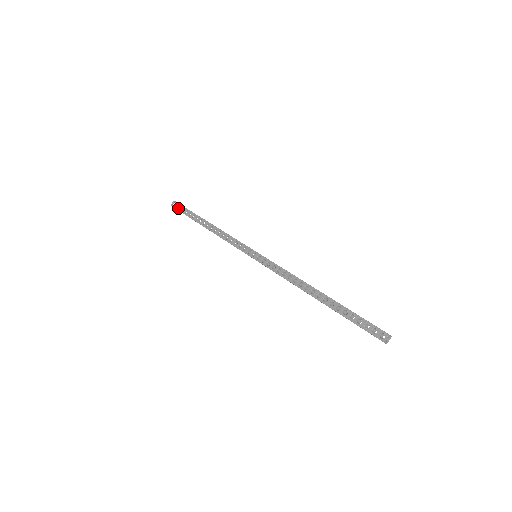
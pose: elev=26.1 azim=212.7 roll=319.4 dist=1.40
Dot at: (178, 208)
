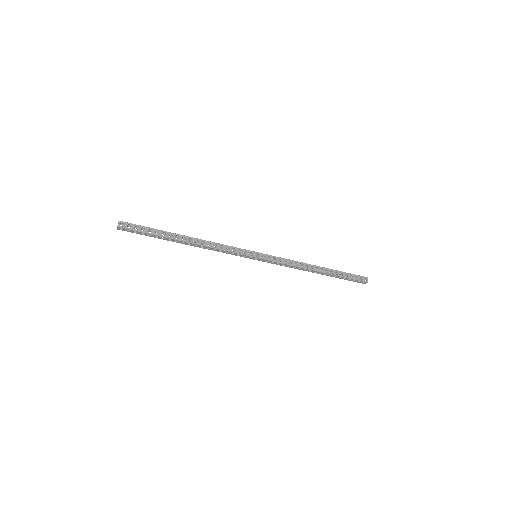
Dot at: (134, 228)
